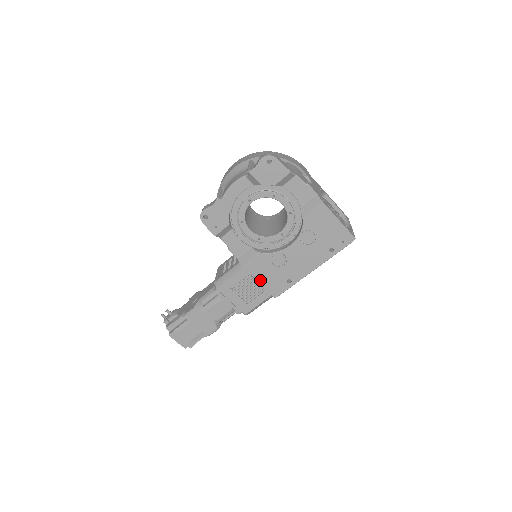
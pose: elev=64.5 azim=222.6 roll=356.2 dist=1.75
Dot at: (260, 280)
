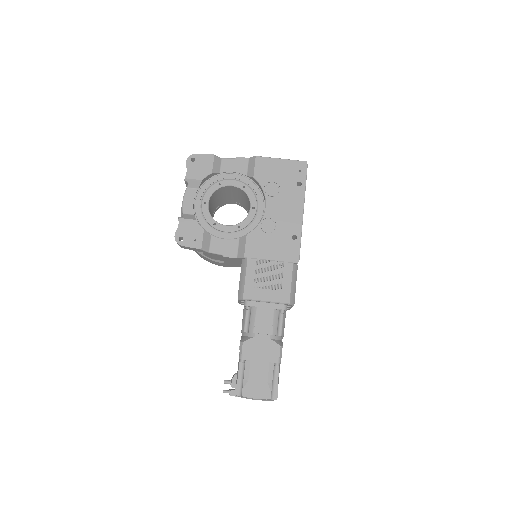
Dot at: (270, 257)
